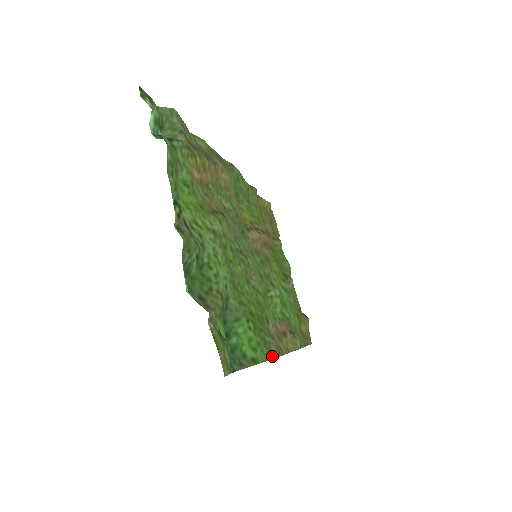
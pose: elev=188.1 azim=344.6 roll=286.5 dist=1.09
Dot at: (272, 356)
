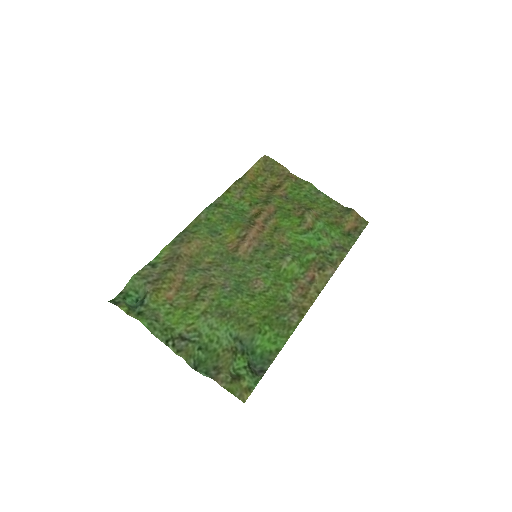
Dot at: (294, 328)
